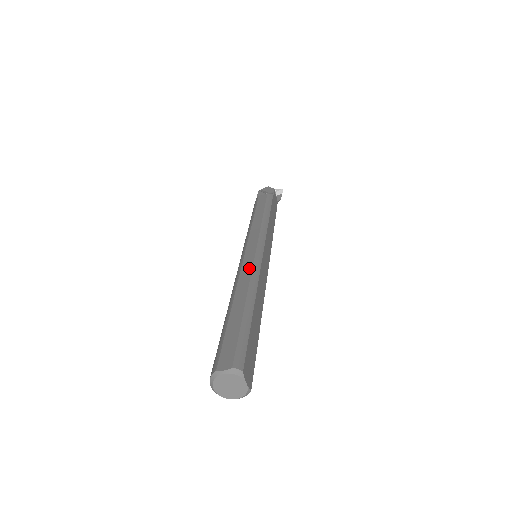
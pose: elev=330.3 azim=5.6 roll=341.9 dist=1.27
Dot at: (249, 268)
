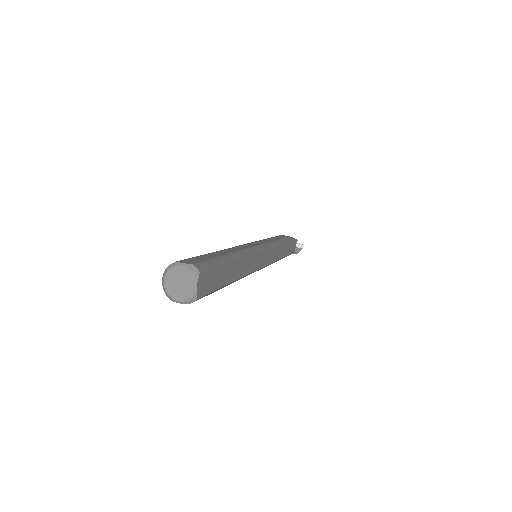
Dot at: (246, 247)
